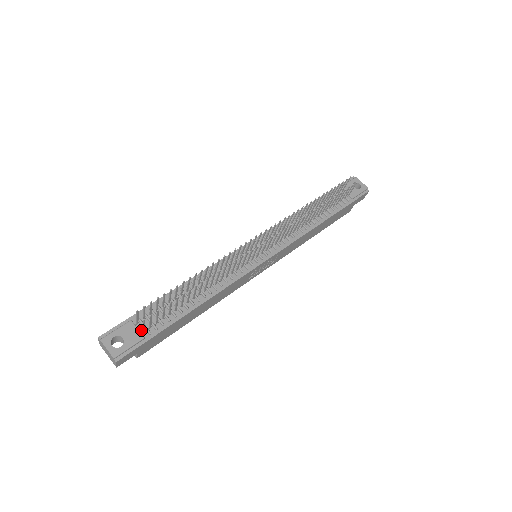
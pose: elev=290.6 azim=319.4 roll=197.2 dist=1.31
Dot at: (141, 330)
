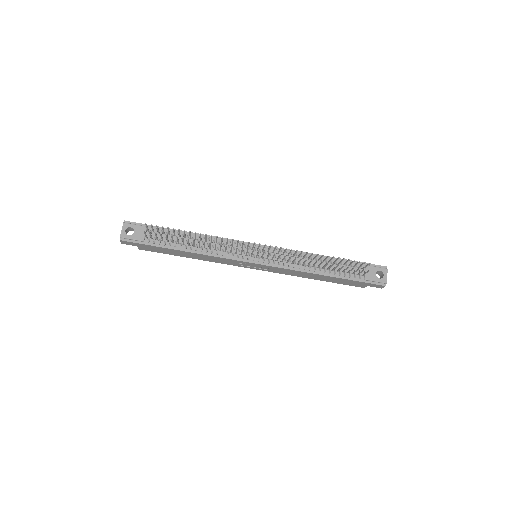
Dot at: (147, 236)
